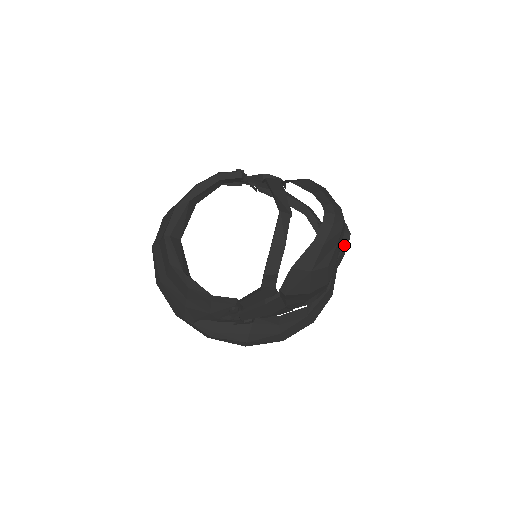
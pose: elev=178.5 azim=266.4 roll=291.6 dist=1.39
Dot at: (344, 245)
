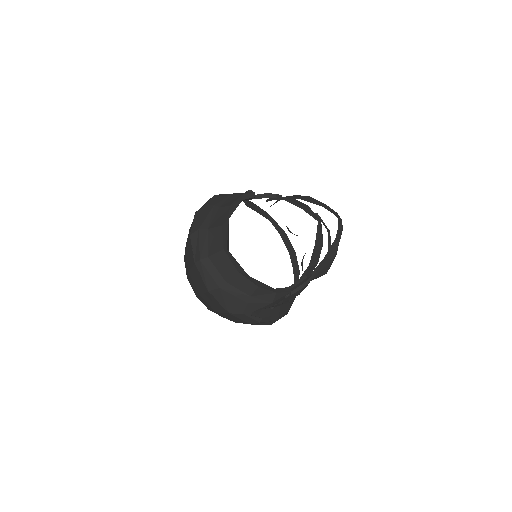
Dot at: (330, 239)
